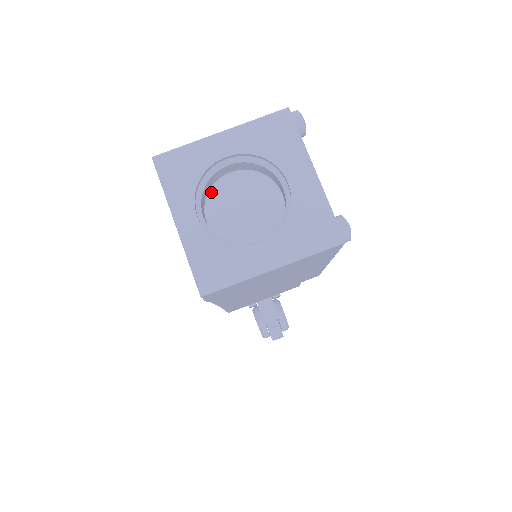
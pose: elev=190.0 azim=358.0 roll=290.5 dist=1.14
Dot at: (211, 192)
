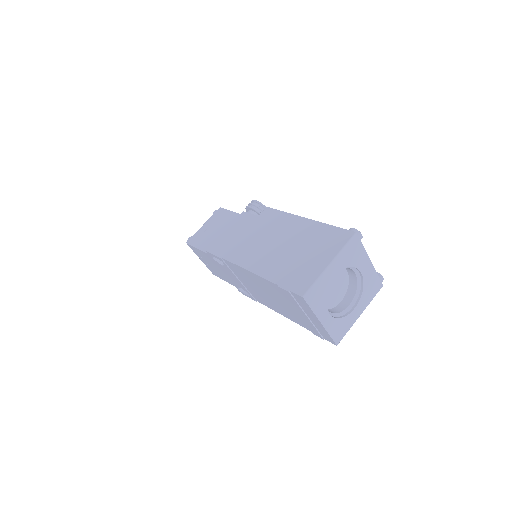
Dot at: occluded
